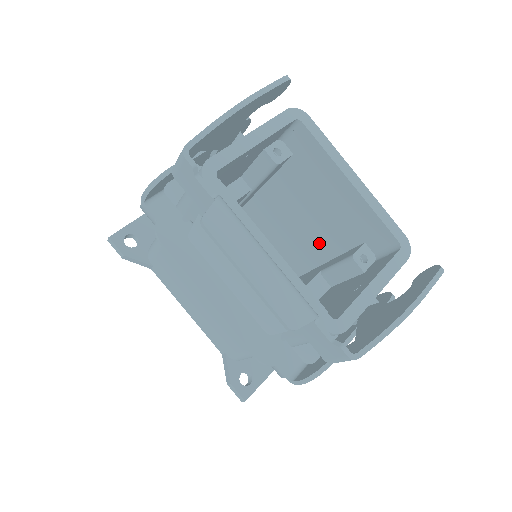
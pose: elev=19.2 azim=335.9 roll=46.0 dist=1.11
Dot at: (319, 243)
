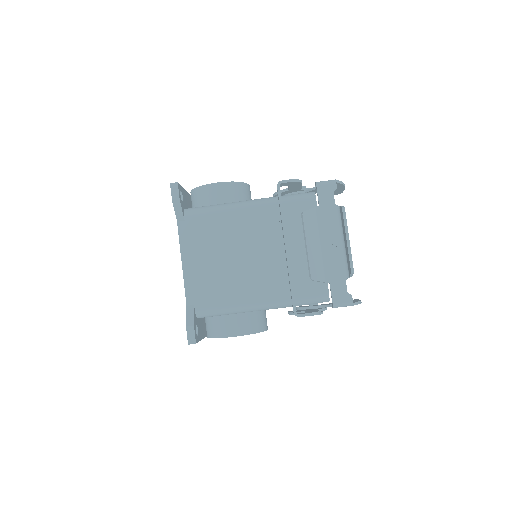
Dot at: occluded
